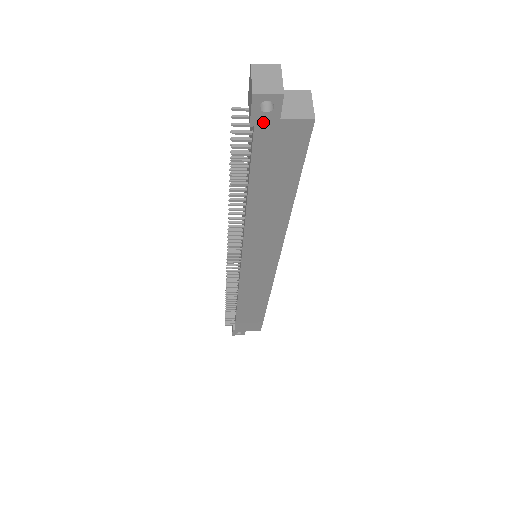
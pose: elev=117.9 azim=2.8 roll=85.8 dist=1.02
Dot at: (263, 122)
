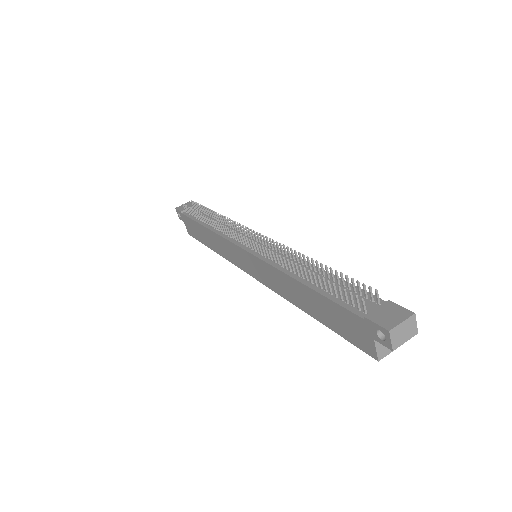
Dot at: (369, 327)
